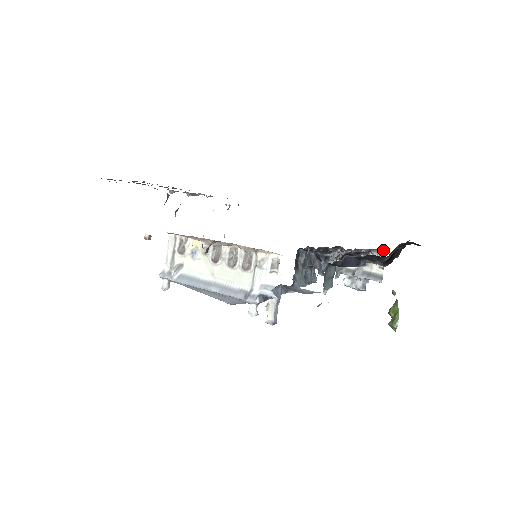
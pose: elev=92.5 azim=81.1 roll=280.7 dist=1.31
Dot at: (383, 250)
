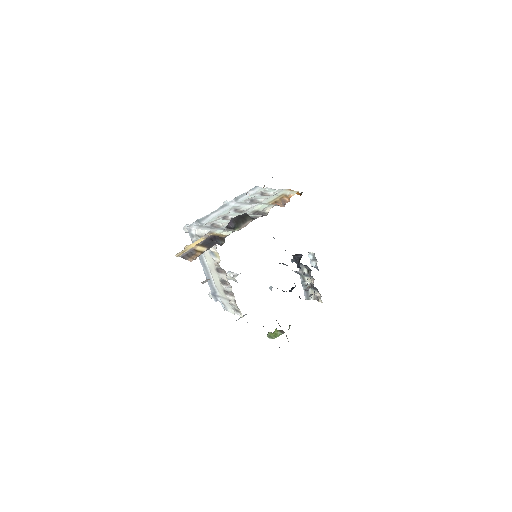
Dot at: (322, 302)
